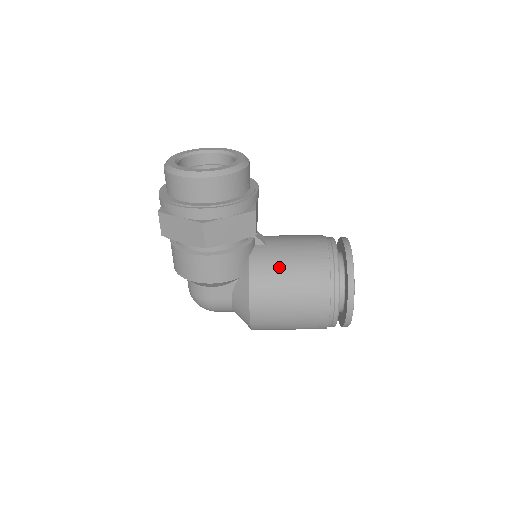
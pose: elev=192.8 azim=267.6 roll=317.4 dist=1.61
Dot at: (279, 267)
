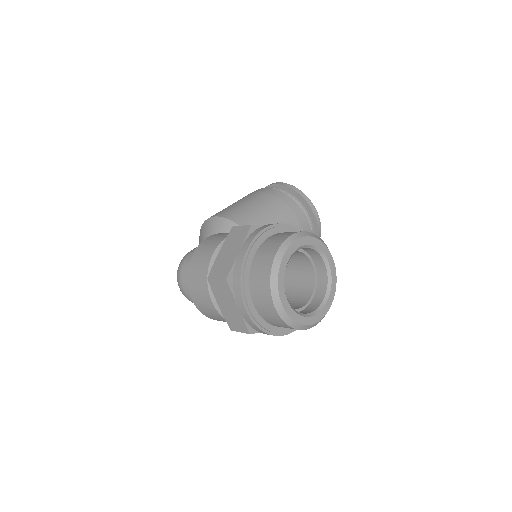
Dot at: occluded
